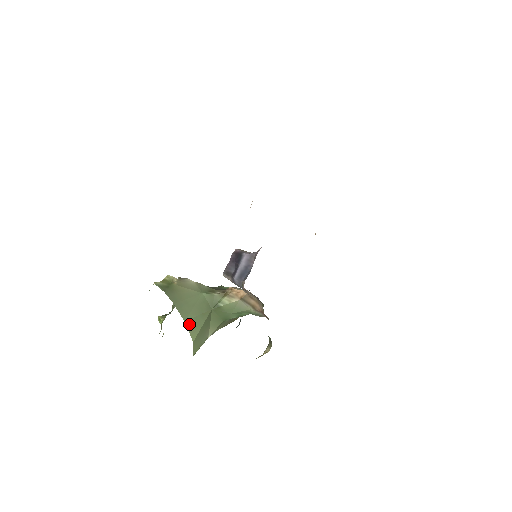
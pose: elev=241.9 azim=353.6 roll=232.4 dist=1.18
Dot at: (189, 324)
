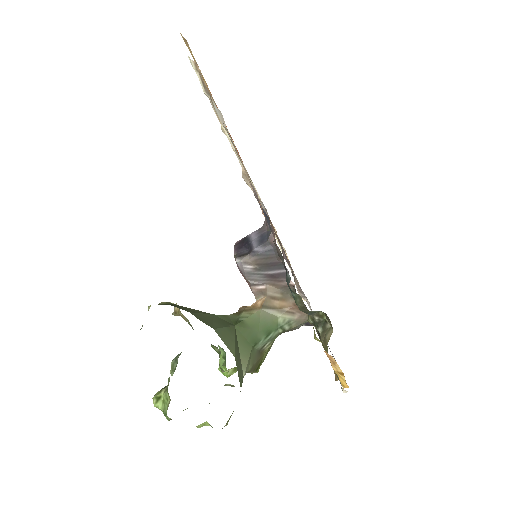
Dot at: (219, 334)
